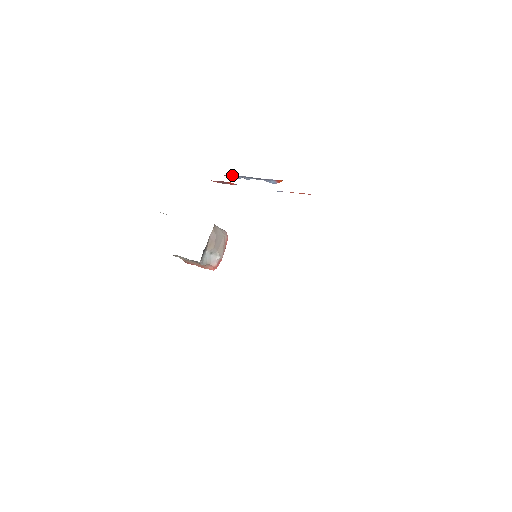
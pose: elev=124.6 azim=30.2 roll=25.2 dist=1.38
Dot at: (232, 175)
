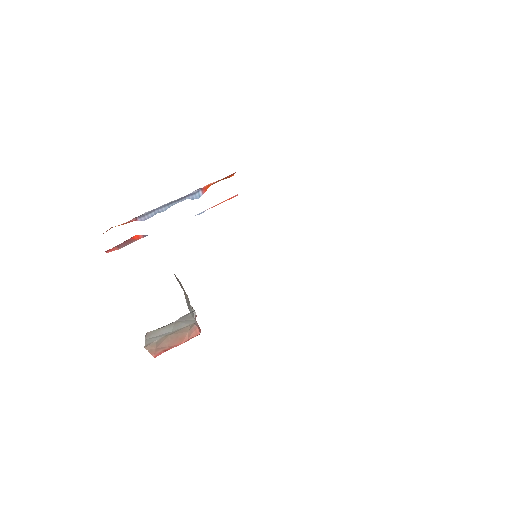
Dot at: (143, 214)
